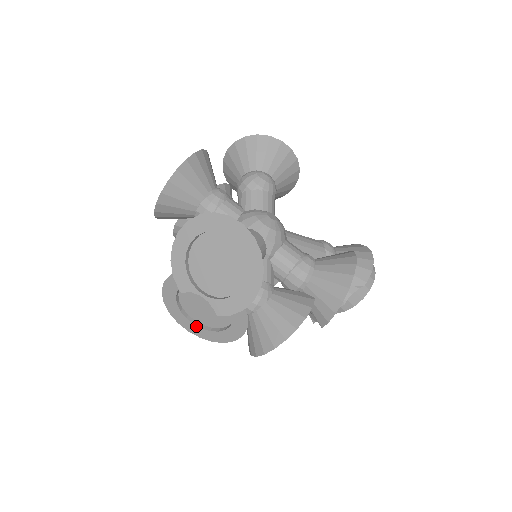
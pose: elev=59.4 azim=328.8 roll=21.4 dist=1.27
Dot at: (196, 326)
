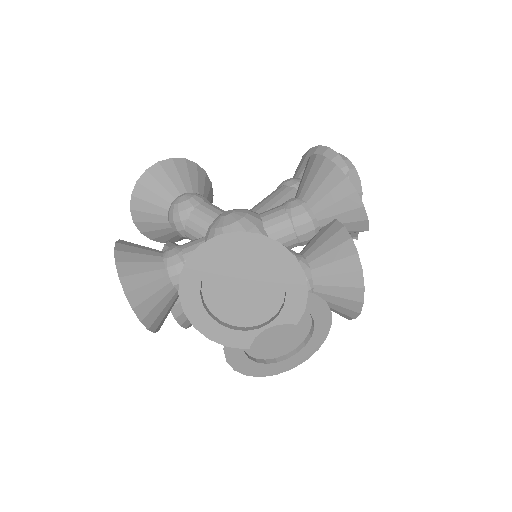
Dot at: (292, 357)
